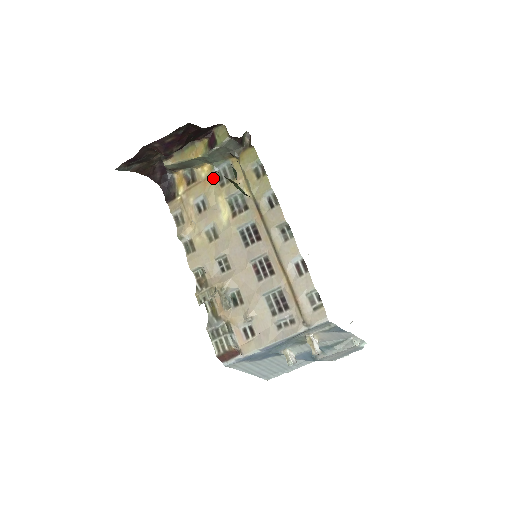
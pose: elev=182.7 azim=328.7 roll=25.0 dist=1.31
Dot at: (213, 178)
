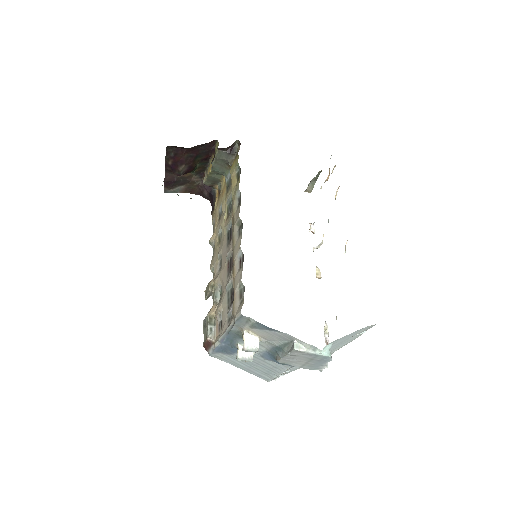
Dot at: (225, 188)
